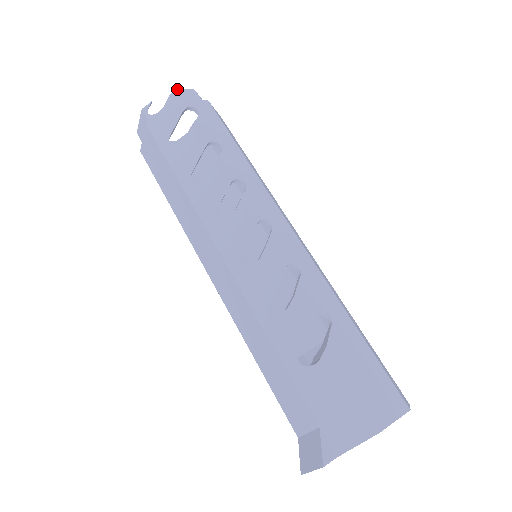
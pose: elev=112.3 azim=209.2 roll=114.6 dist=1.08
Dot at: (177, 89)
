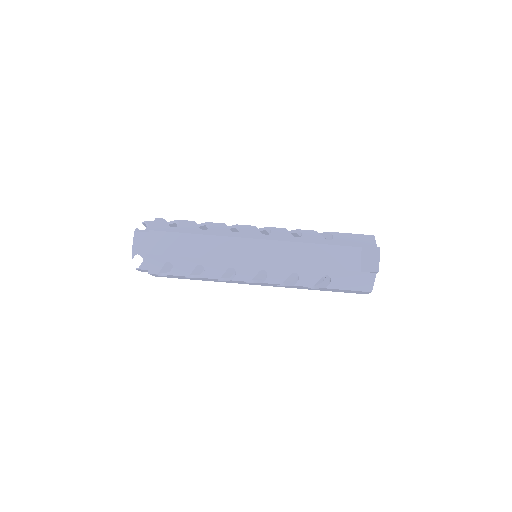
Dot at: (142, 223)
